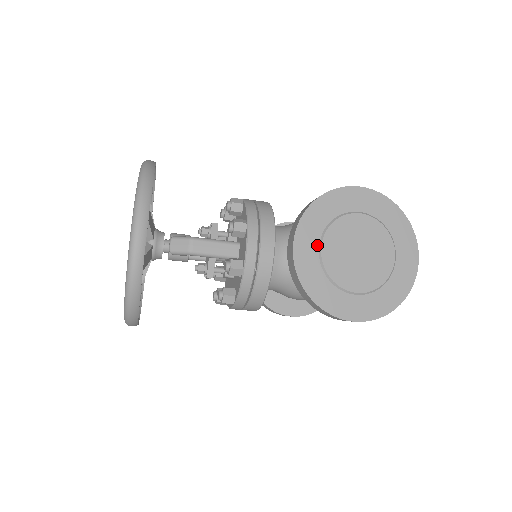
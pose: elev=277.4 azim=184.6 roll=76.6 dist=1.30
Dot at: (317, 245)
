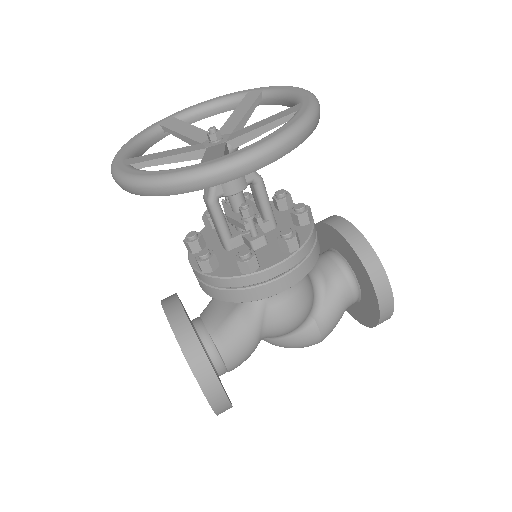
Dot at: occluded
